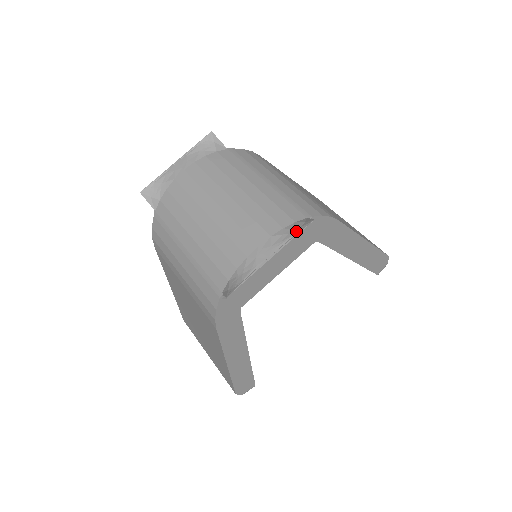
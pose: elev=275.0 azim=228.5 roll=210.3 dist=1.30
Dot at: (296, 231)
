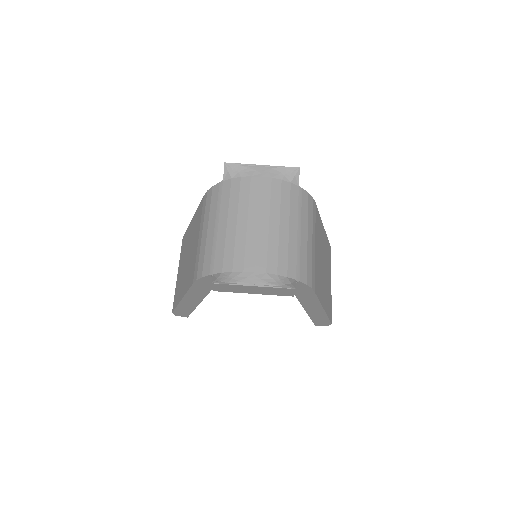
Dot at: (281, 285)
